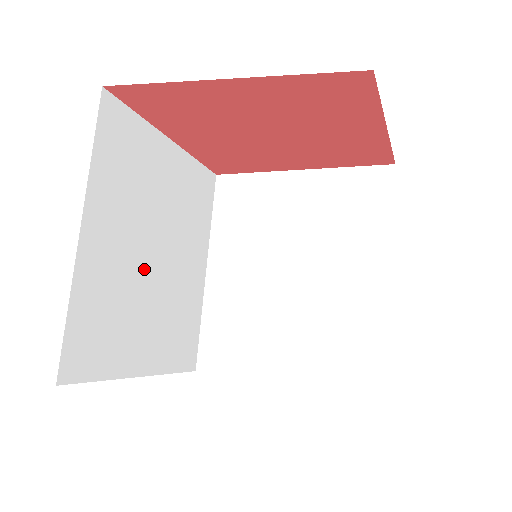
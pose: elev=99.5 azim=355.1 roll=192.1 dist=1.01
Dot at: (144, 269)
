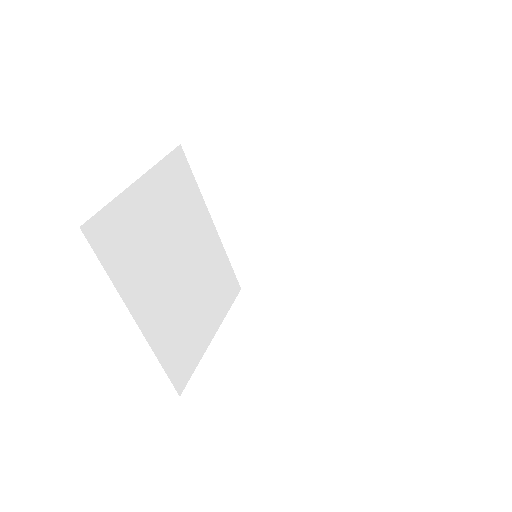
Dot at: (180, 286)
